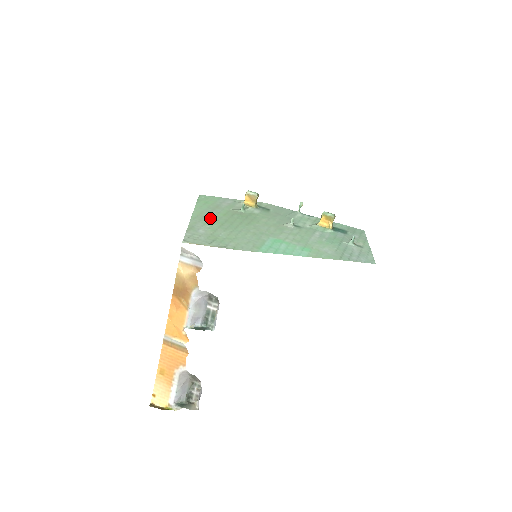
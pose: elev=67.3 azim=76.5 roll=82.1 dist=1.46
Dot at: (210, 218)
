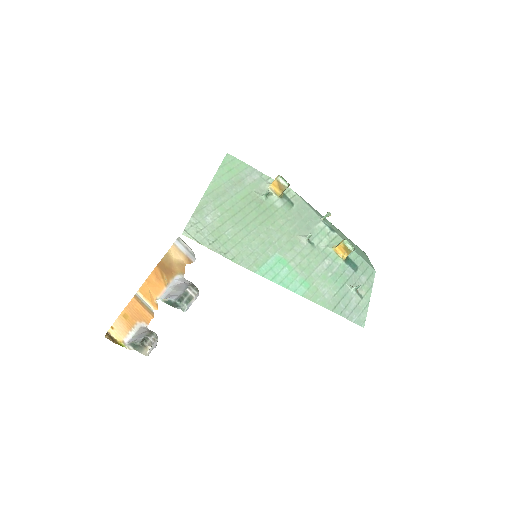
Dot at: (225, 199)
